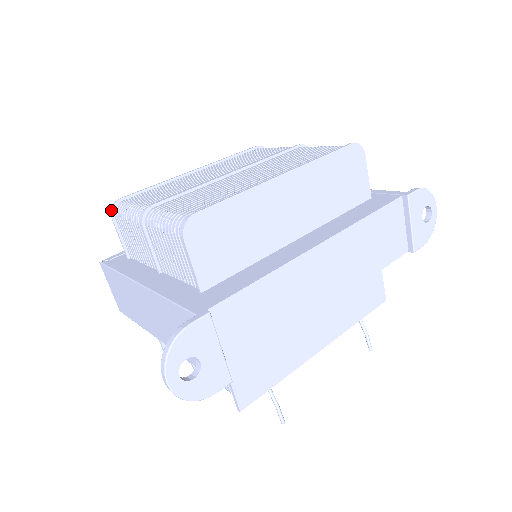
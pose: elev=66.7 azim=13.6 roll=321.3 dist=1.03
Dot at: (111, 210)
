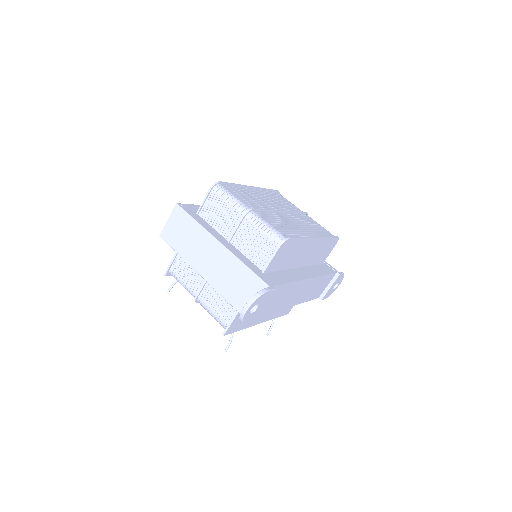
Dot at: (213, 185)
